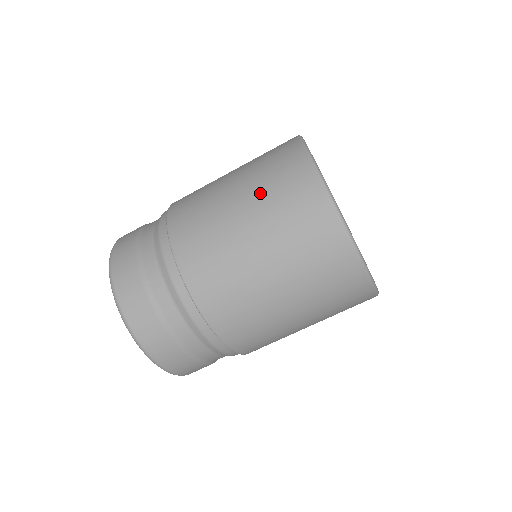
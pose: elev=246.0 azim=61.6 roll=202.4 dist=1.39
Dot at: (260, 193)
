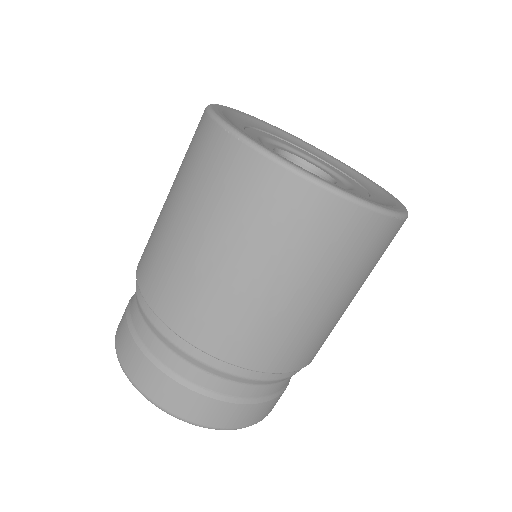
Dot at: (256, 242)
